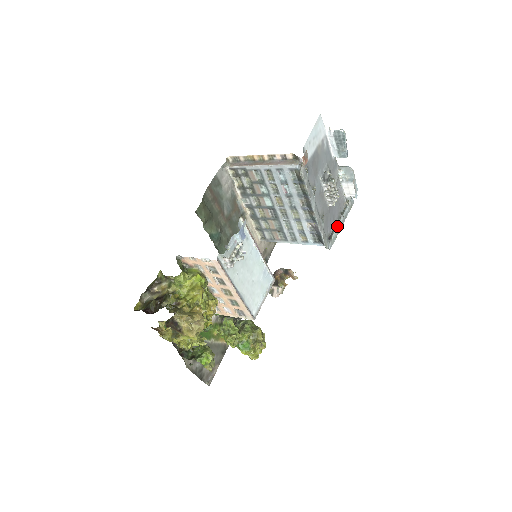
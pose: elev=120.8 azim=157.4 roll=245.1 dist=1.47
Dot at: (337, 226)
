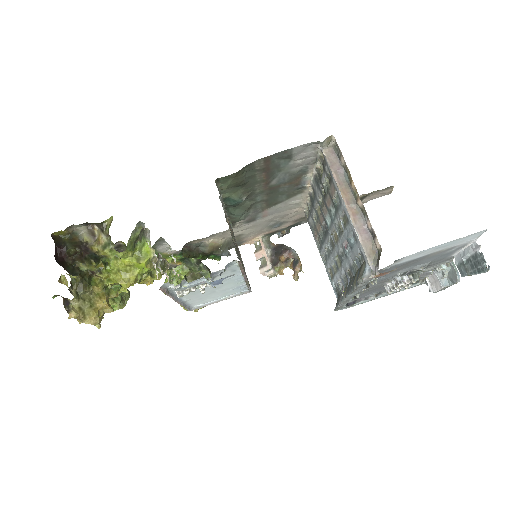
Dot at: (377, 296)
